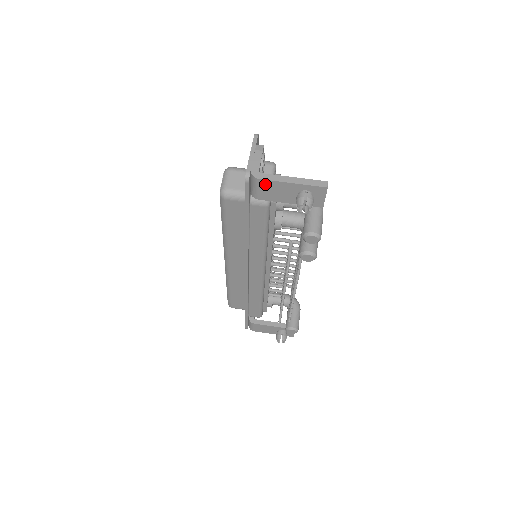
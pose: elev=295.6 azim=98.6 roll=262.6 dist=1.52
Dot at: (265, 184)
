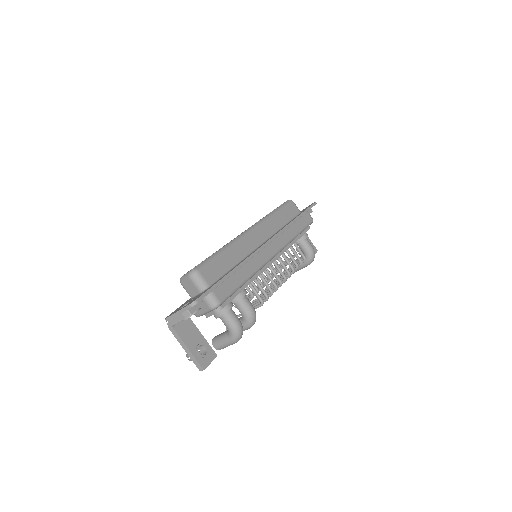
Dot at: occluded
